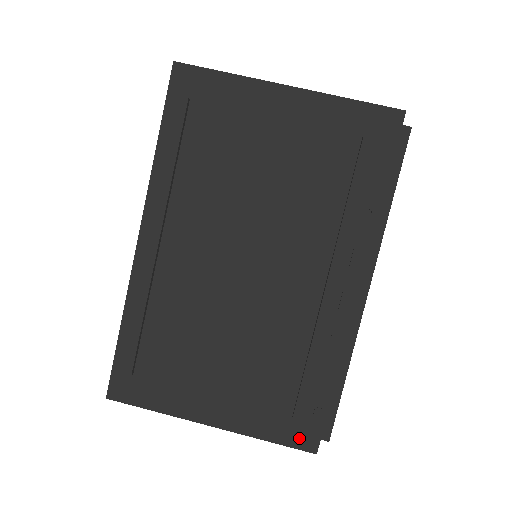
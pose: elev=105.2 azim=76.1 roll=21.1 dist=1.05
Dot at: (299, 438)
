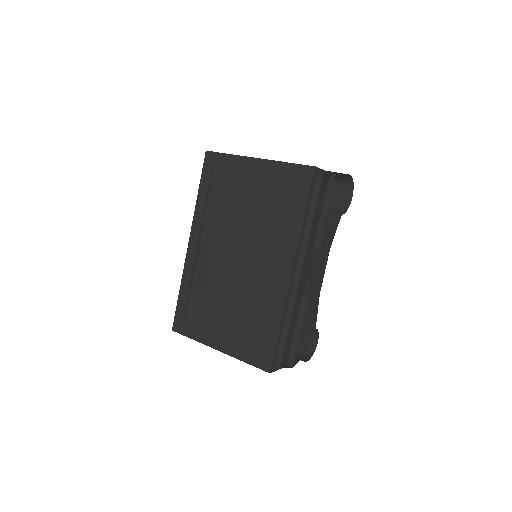
Dot at: (261, 362)
